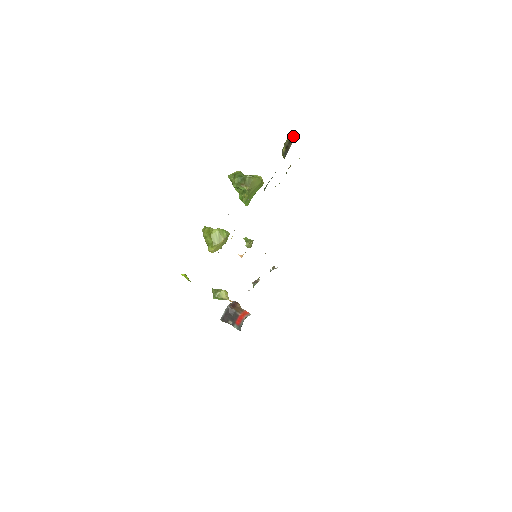
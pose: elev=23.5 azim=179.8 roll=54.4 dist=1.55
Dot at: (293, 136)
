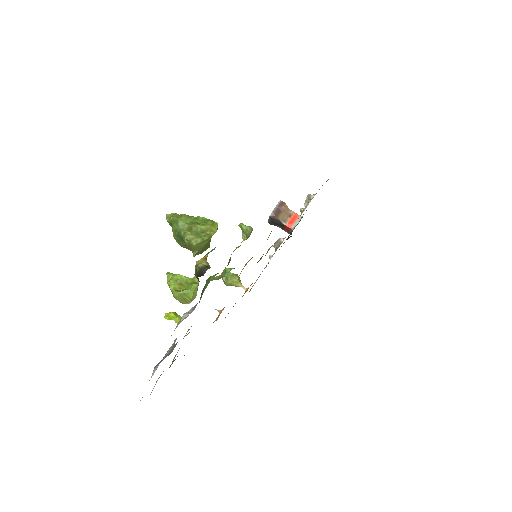
Dot at: (198, 279)
